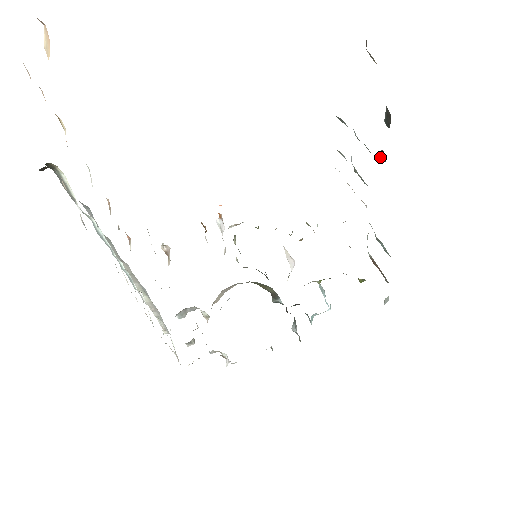
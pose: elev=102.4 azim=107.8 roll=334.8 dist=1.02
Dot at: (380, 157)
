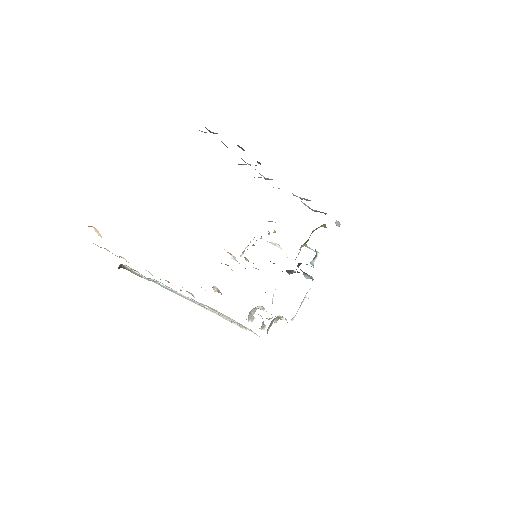
Dot at: occluded
